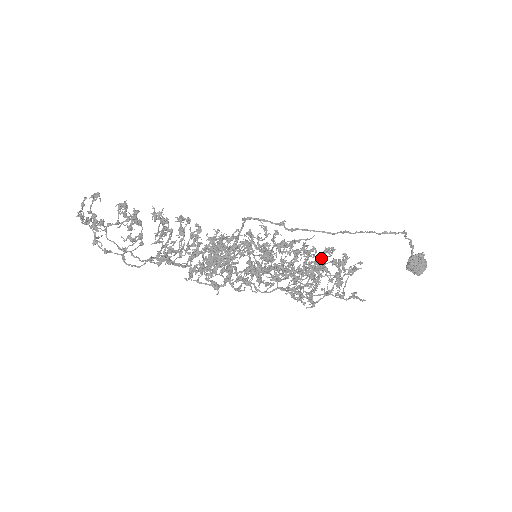
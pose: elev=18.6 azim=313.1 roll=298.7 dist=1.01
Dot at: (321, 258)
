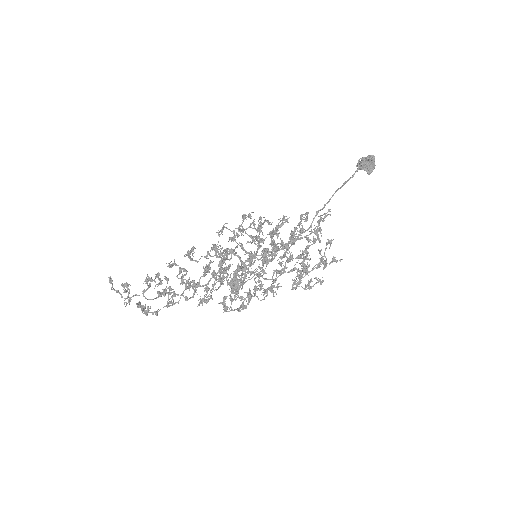
Dot at: occluded
